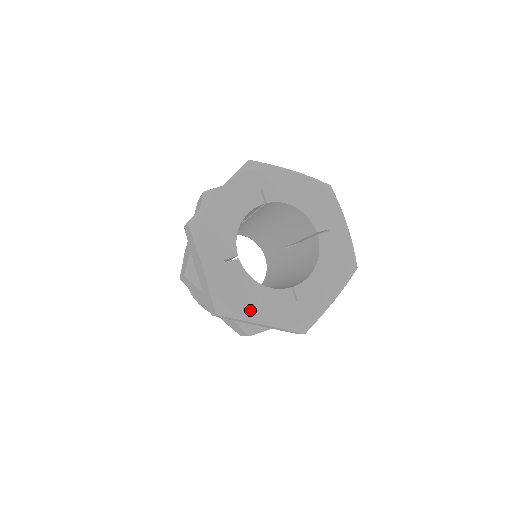
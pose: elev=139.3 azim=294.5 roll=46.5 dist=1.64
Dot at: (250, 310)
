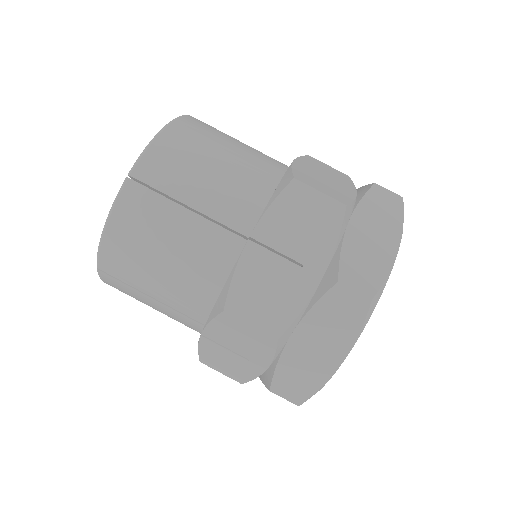
Dot at: occluded
